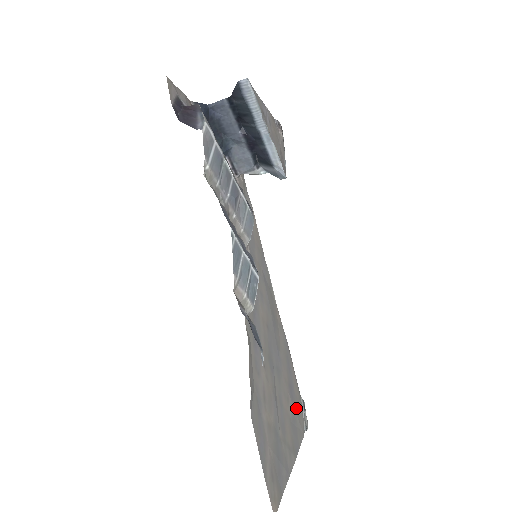
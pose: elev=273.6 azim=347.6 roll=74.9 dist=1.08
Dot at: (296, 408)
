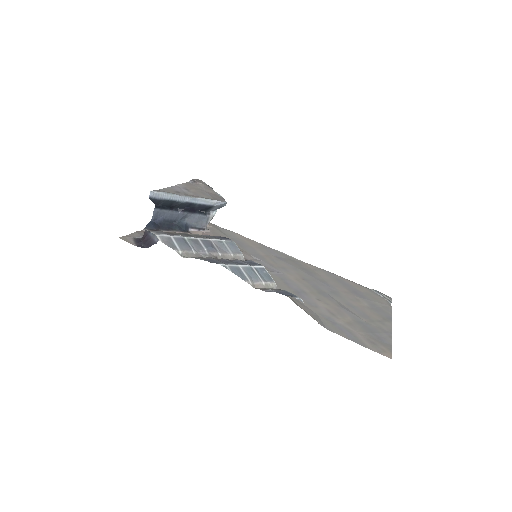
Dot at: (370, 298)
